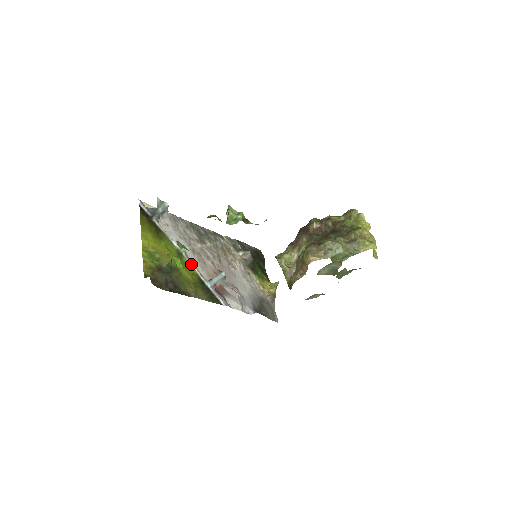
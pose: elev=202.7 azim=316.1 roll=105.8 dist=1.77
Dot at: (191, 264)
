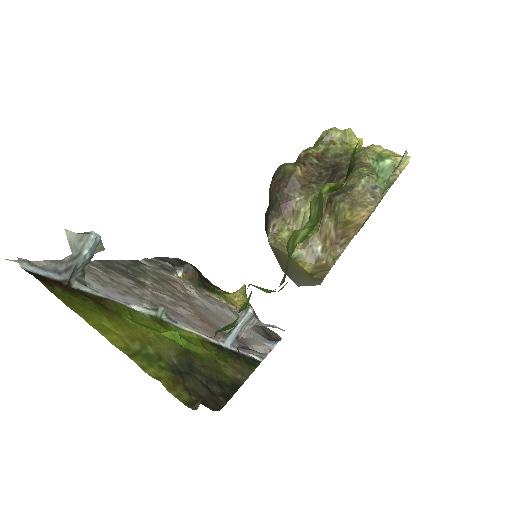
Dot at: (184, 328)
